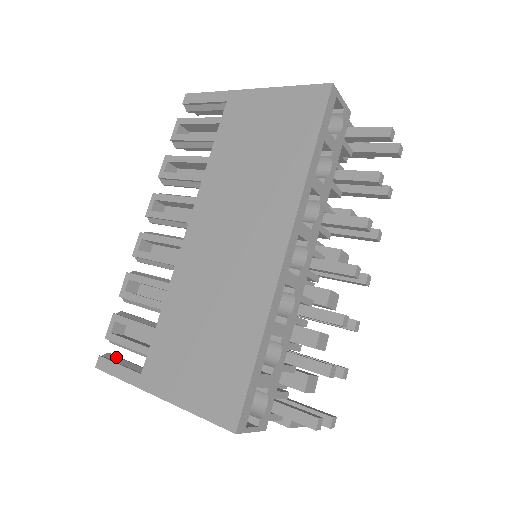
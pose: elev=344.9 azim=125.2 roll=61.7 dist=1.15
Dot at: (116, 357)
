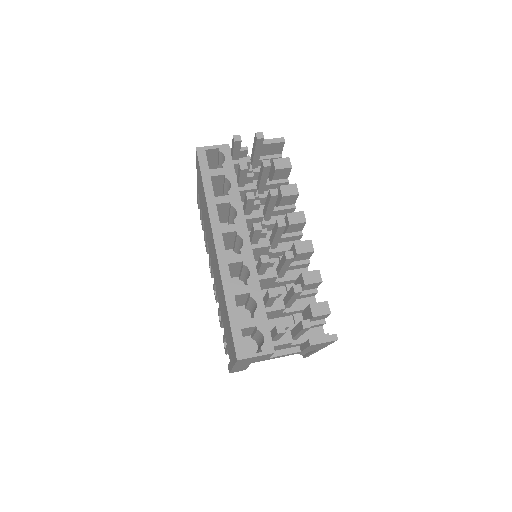
Dot at: occluded
